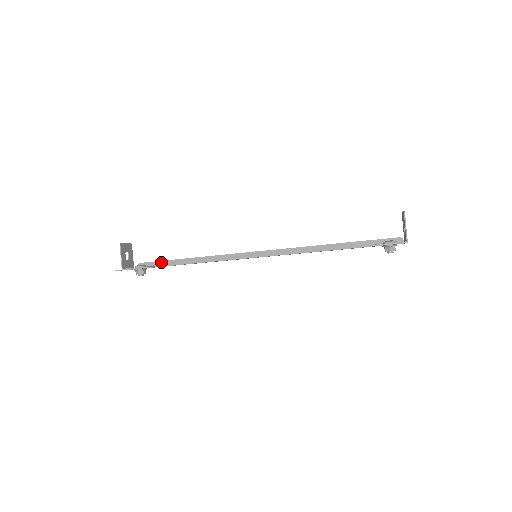
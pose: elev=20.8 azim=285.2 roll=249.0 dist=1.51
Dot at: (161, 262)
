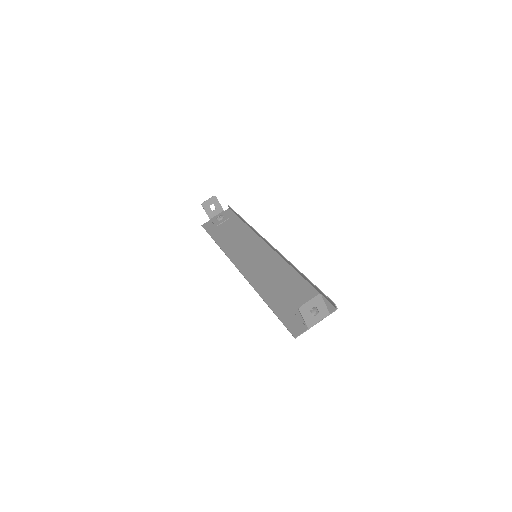
Dot at: (235, 212)
